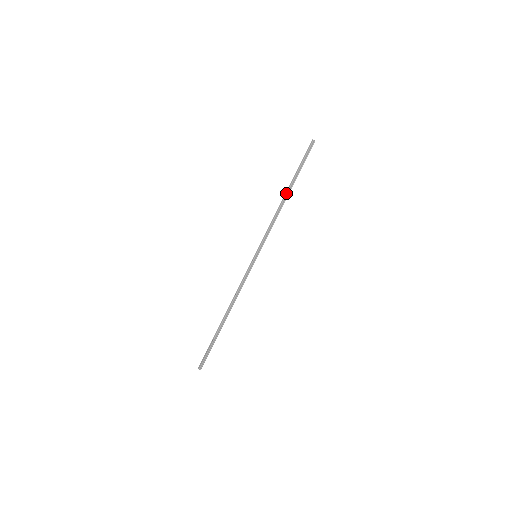
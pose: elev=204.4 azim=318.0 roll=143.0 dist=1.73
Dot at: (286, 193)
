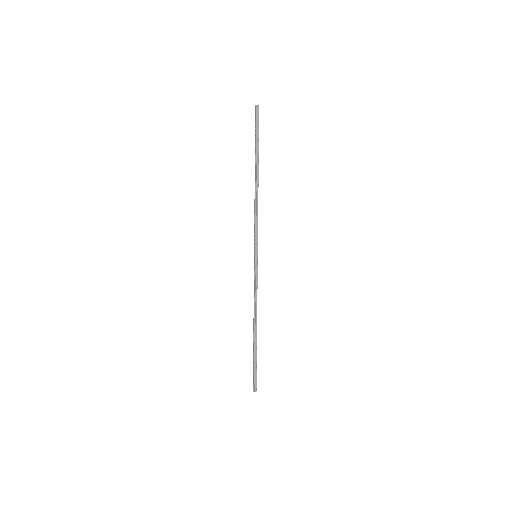
Dot at: (255, 176)
